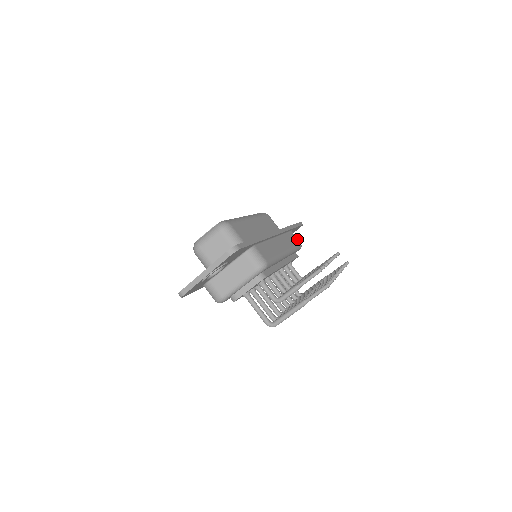
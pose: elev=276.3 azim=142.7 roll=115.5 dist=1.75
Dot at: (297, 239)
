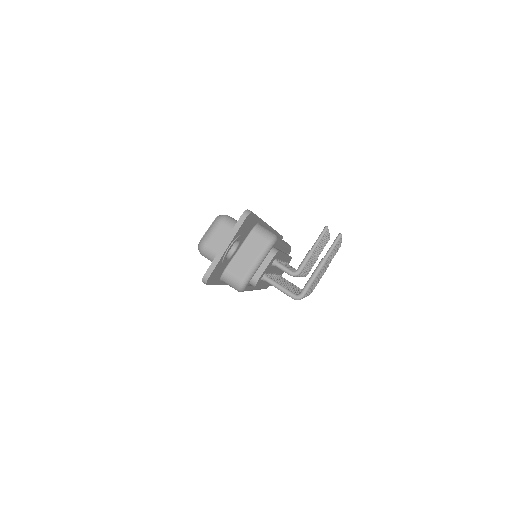
Dot at: occluded
